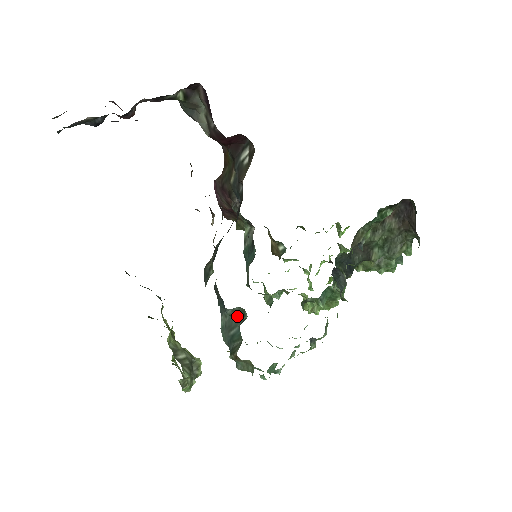
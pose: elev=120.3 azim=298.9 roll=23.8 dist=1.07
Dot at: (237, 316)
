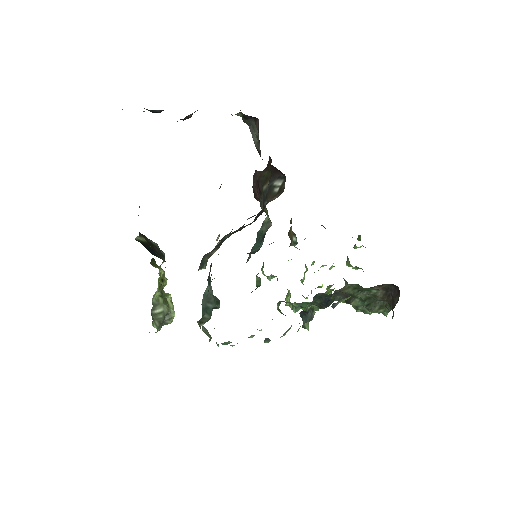
Dot at: (215, 299)
